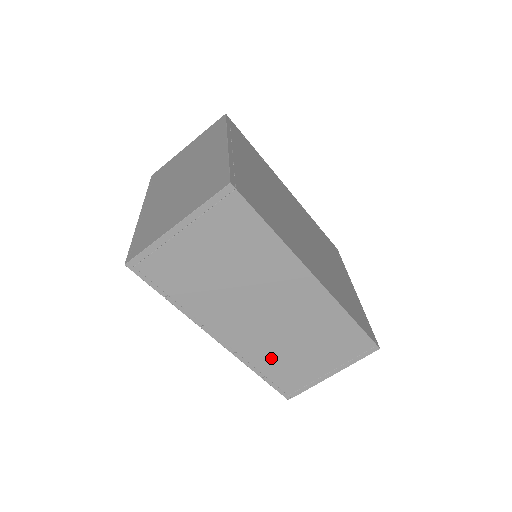
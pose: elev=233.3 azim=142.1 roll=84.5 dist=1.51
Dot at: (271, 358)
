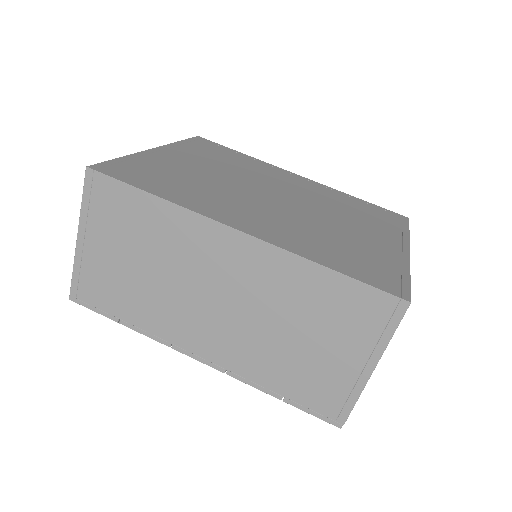
Dot at: (271, 366)
